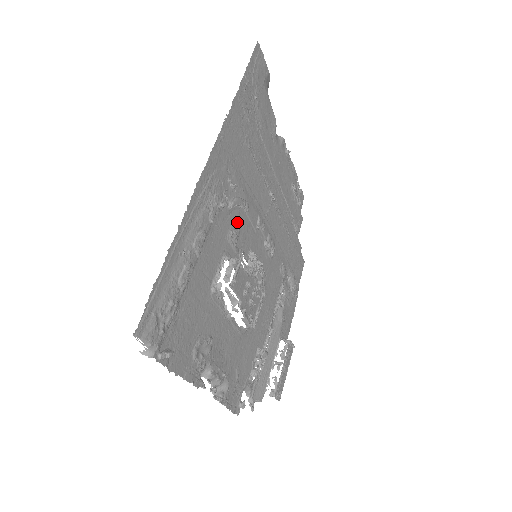
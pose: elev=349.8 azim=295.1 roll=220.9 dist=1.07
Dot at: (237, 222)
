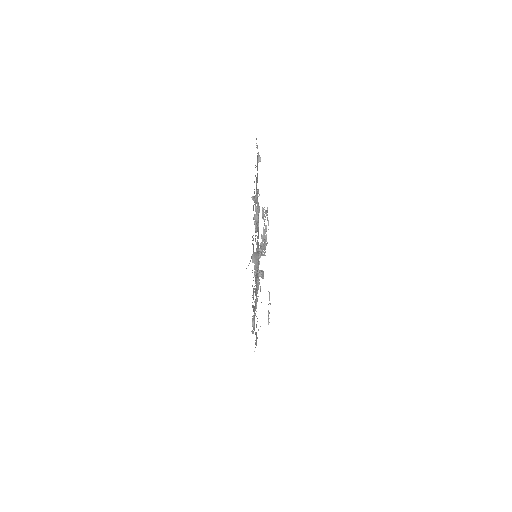
Dot at: occluded
